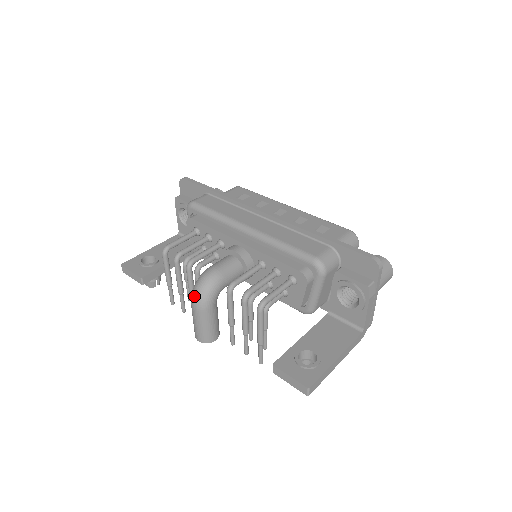
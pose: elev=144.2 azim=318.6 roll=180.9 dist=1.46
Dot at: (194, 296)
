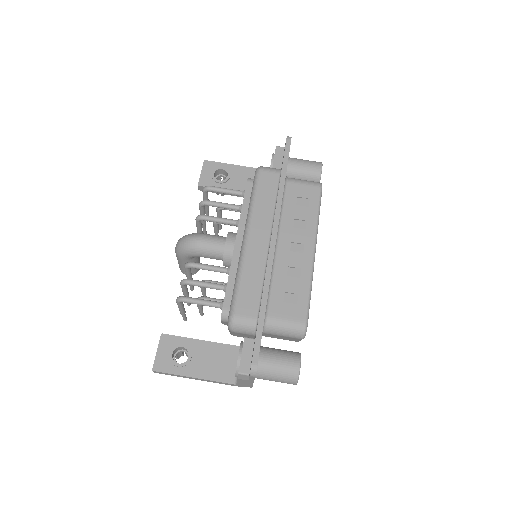
Dot at: (177, 242)
